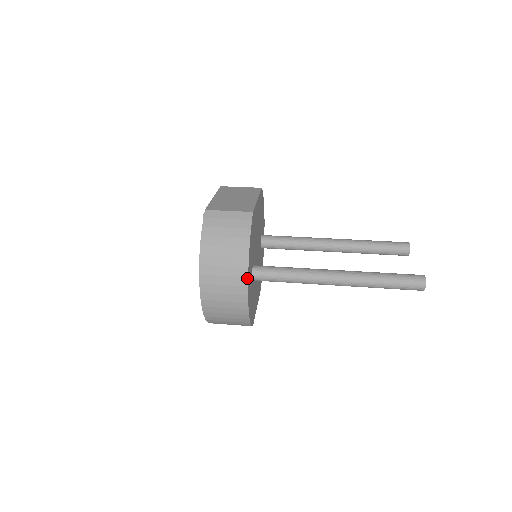
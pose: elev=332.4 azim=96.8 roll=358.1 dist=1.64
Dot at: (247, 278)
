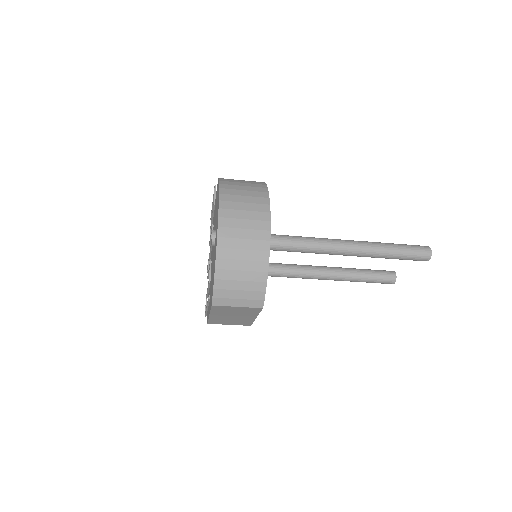
Dot at: (269, 213)
